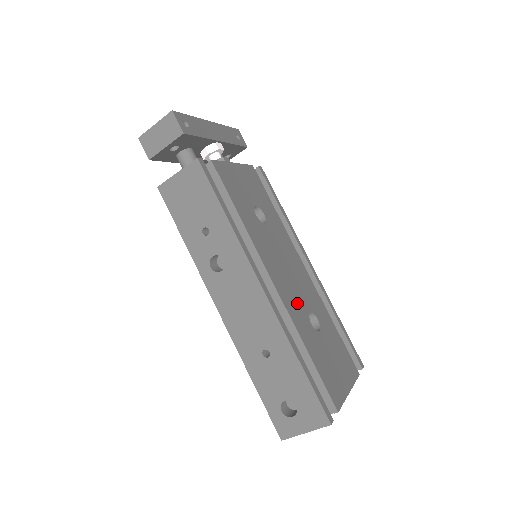
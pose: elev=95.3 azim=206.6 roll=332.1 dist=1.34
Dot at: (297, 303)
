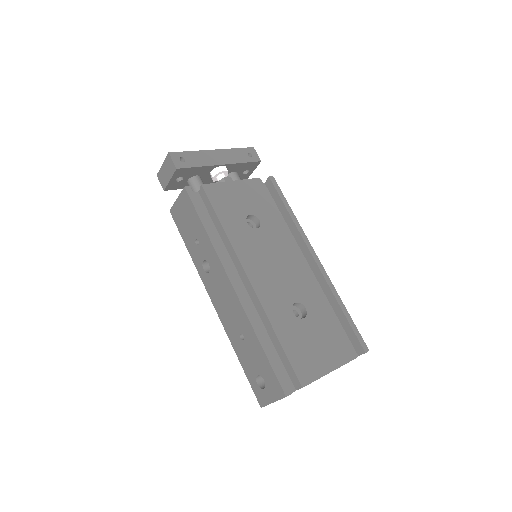
Dot at: (278, 295)
